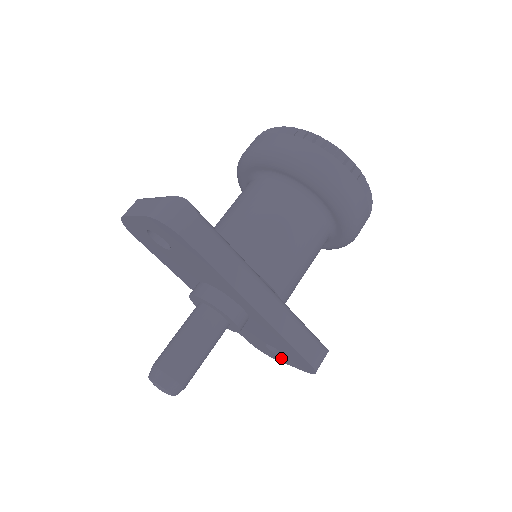
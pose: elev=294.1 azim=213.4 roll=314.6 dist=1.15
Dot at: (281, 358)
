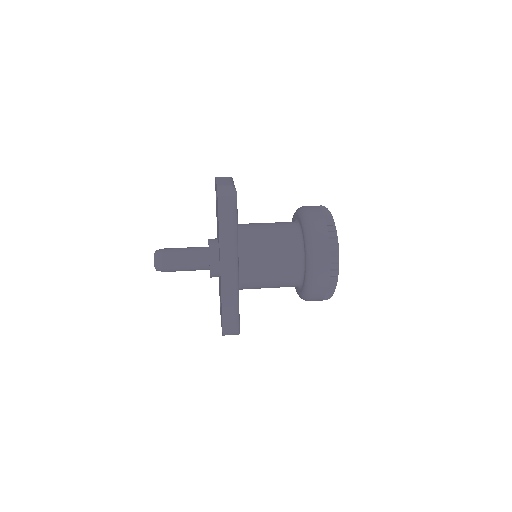
Dot at: occluded
